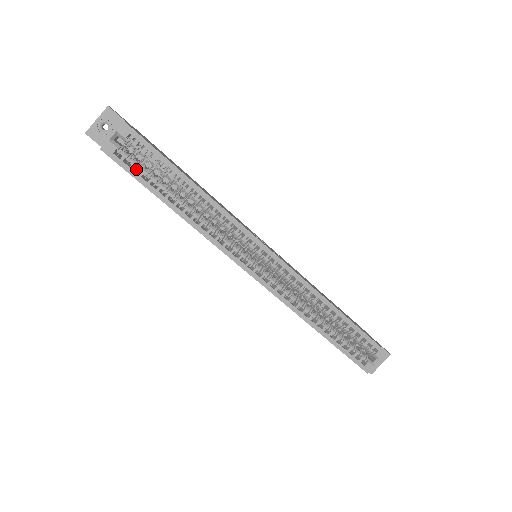
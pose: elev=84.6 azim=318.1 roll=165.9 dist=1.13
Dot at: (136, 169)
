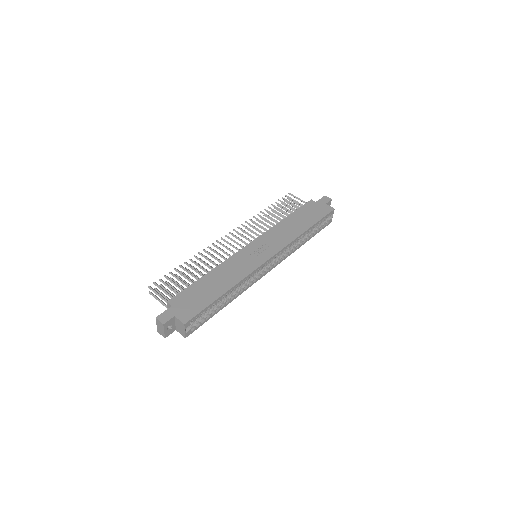
Dot at: (200, 320)
